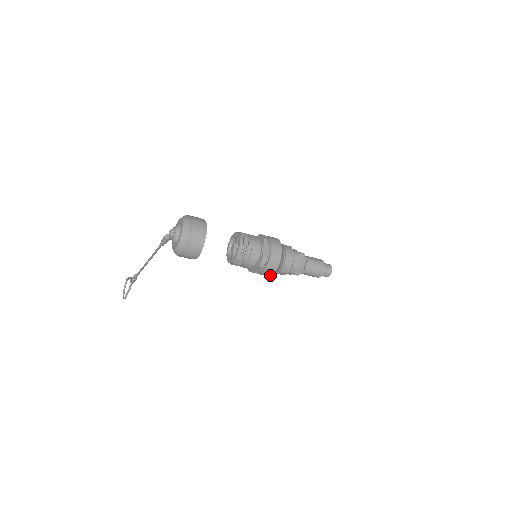
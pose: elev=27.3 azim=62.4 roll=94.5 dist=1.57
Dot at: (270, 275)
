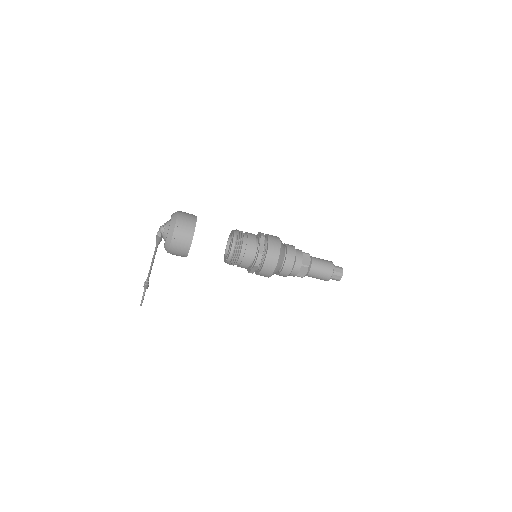
Dot at: (270, 276)
